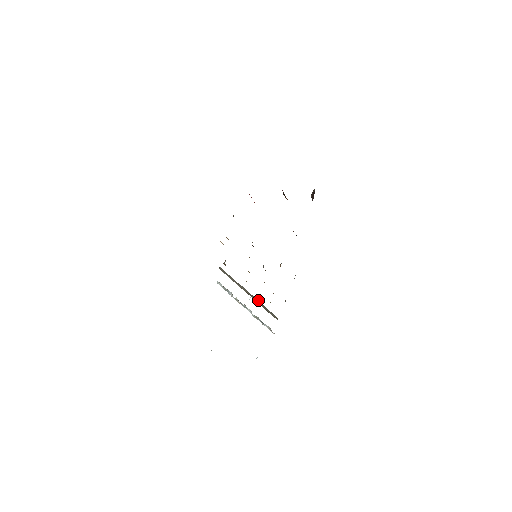
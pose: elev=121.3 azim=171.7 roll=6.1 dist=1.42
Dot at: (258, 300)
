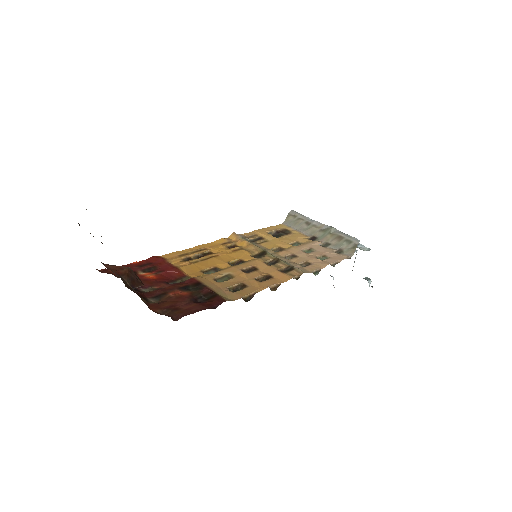
Dot at: (335, 230)
